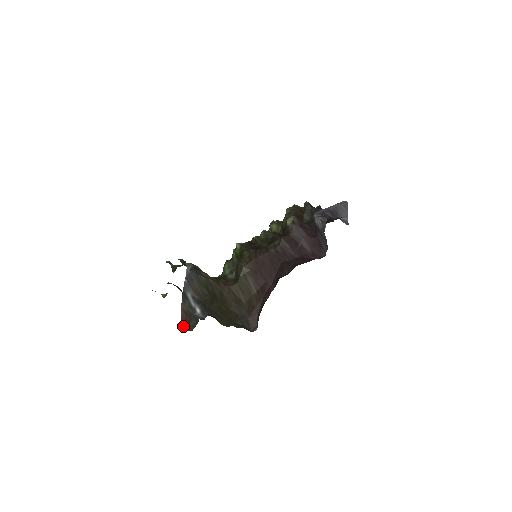
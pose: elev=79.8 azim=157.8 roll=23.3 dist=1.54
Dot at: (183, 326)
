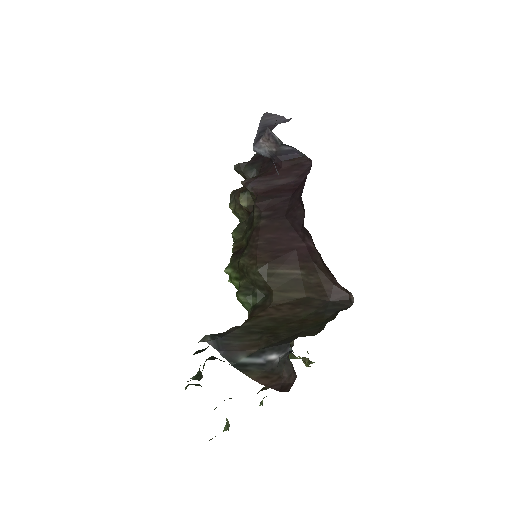
Dot at: (281, 389)
